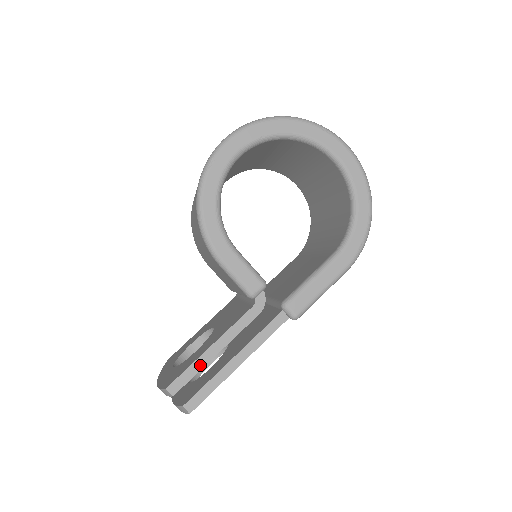
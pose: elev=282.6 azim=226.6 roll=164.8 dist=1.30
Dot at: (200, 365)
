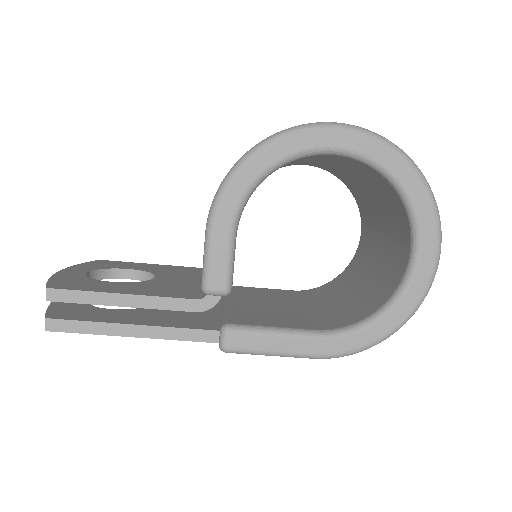
Dot at: (97, 300)
